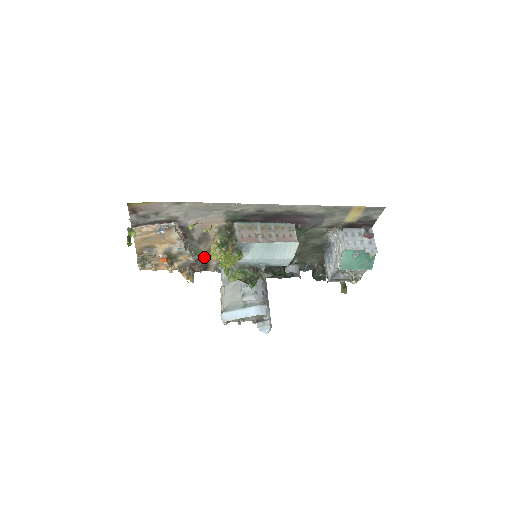
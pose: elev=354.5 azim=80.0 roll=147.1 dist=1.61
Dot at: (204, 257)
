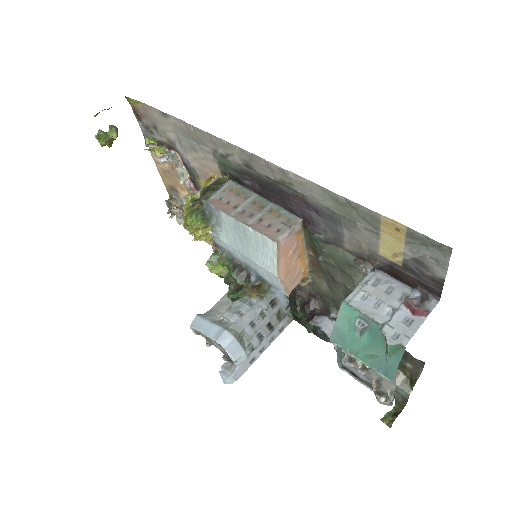
Dot at: occluded
